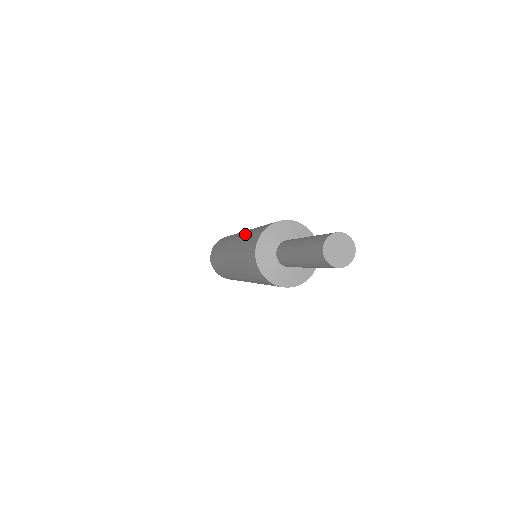
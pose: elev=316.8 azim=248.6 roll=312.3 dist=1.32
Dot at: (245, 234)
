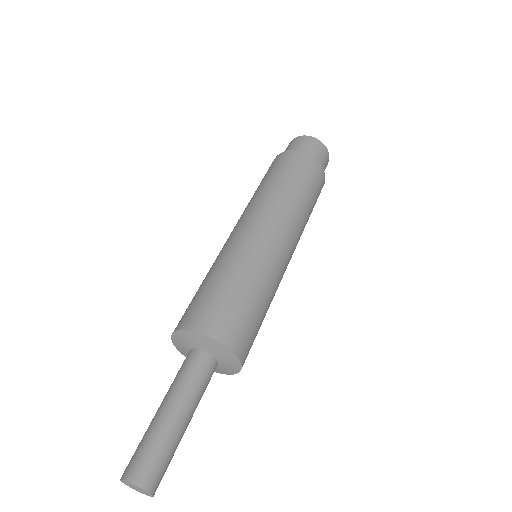
Dot at: (231, 262)
